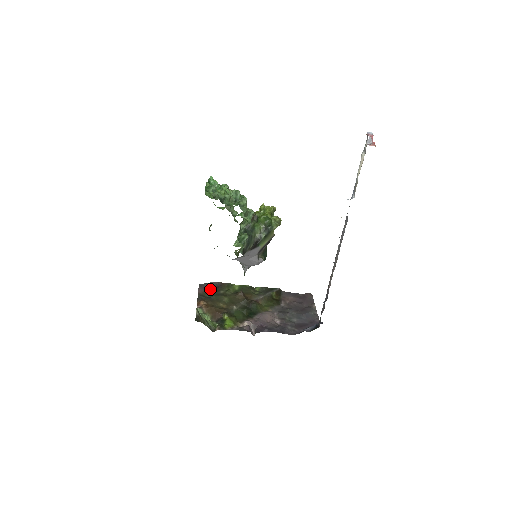
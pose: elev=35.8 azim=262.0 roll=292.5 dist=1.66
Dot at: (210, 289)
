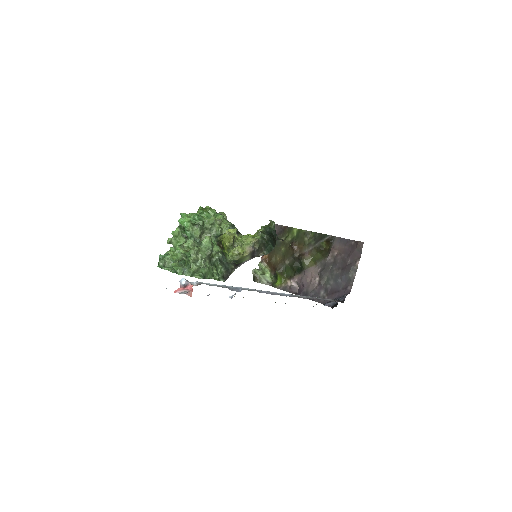
Dot at: occluded
